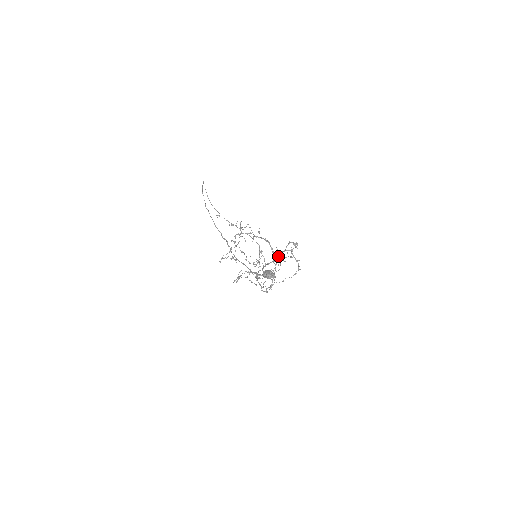
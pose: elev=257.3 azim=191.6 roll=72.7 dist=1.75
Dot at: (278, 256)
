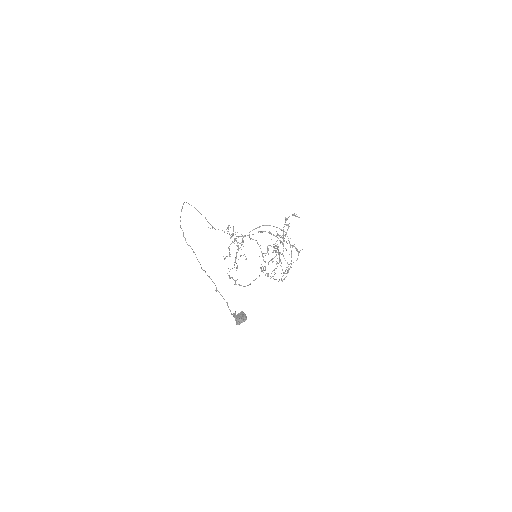
Dot at: occluded
